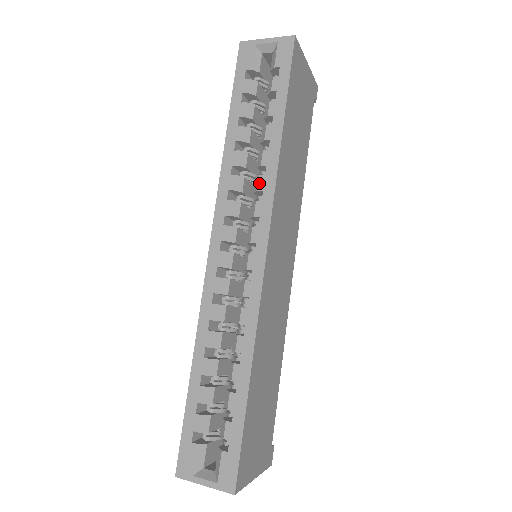
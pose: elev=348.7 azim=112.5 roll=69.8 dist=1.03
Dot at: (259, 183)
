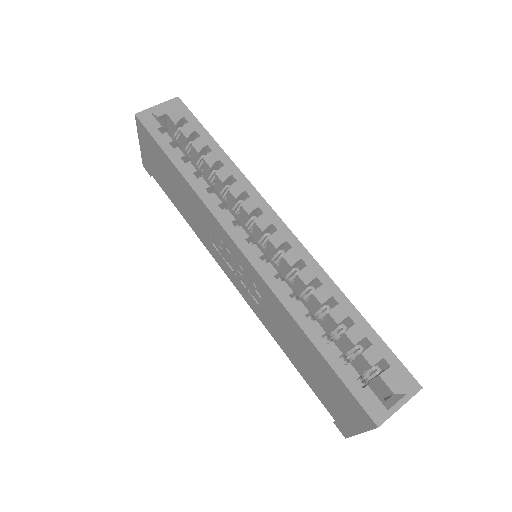
Dot at: (237, 188)
